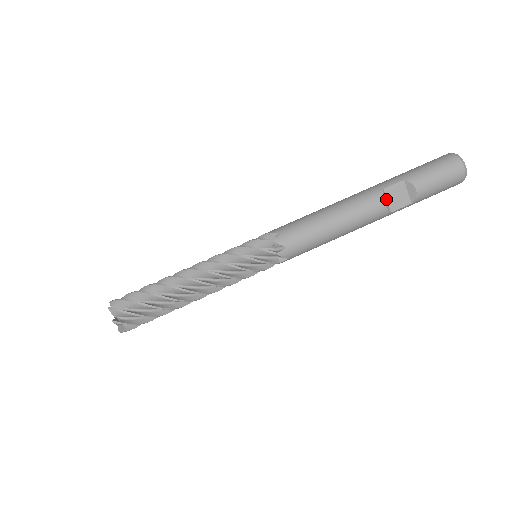
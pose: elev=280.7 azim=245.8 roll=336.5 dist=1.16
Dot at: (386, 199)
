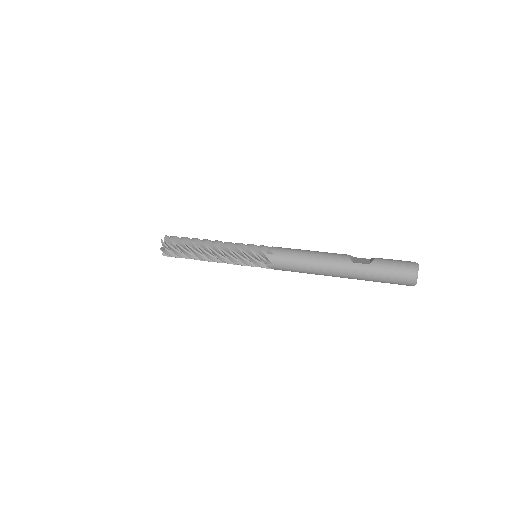
Dot at: (353, 259)
